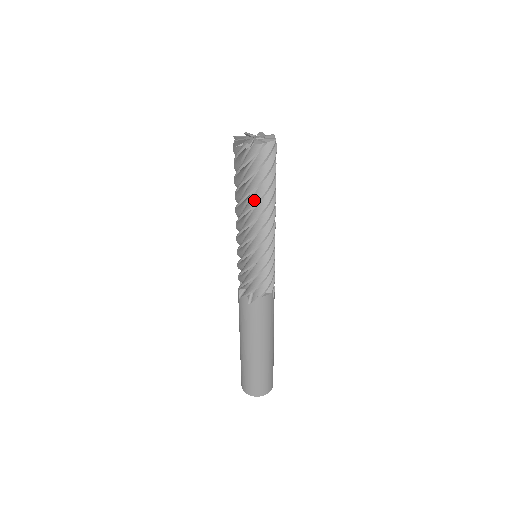
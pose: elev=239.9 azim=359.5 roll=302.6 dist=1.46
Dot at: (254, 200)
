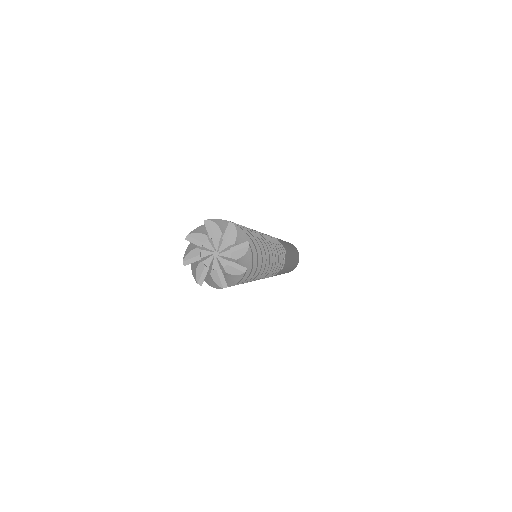
Dot at: occluded
